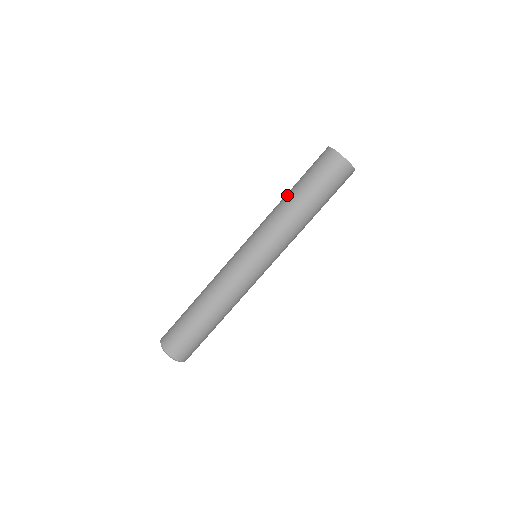
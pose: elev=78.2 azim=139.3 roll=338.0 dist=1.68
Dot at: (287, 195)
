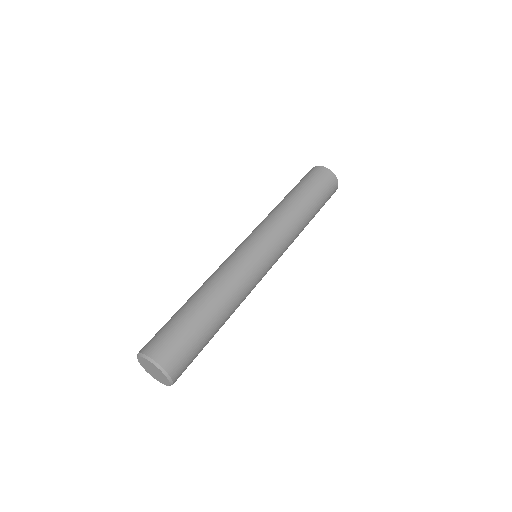
Dot at: occluded
